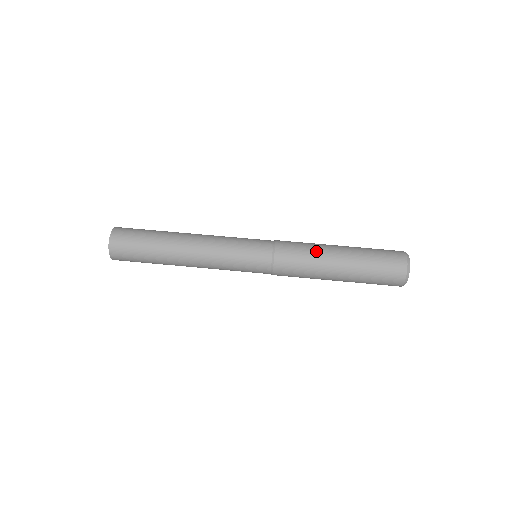
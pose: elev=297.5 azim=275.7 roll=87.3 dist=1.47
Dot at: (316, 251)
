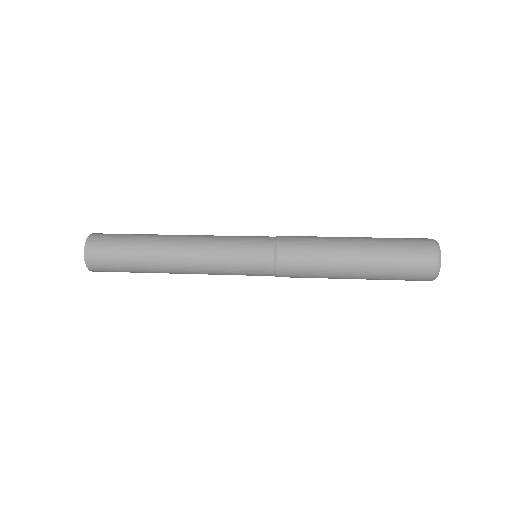
Dot at: (326, 245)
